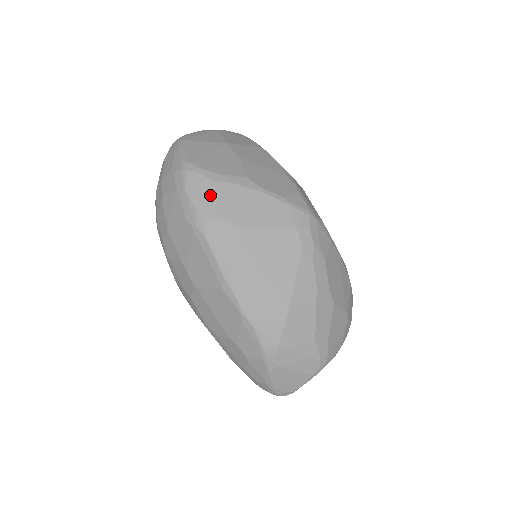
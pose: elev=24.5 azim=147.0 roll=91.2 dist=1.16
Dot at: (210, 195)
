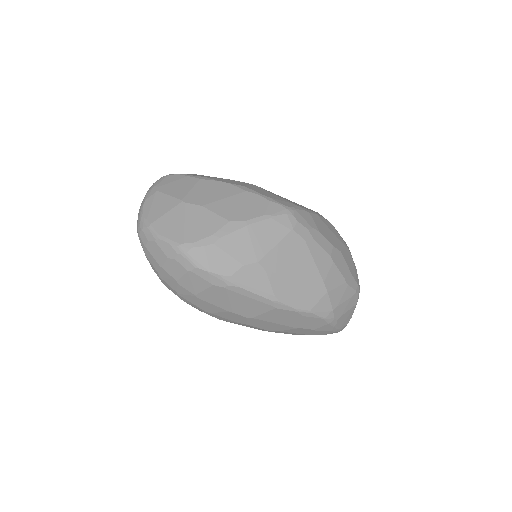
Dot at: (219, 257)
